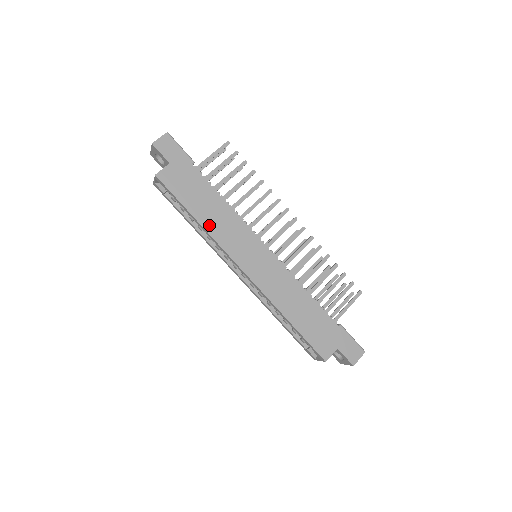
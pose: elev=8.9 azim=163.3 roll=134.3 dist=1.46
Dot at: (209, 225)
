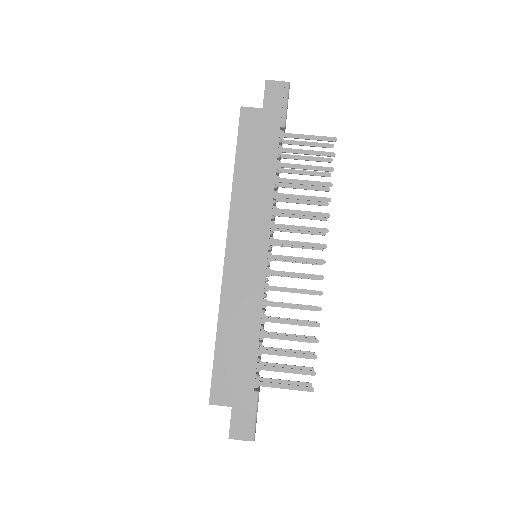
Dot at: (239, 187)
